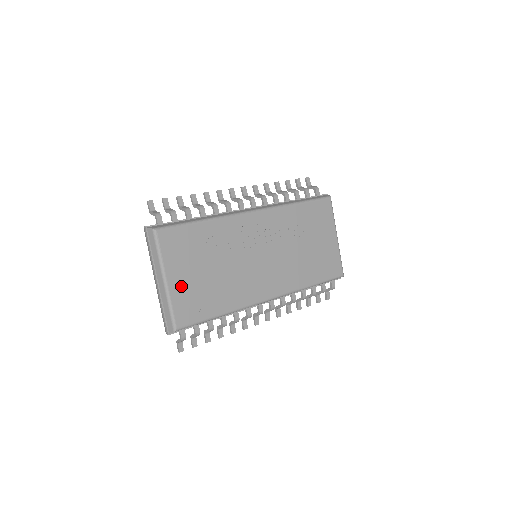
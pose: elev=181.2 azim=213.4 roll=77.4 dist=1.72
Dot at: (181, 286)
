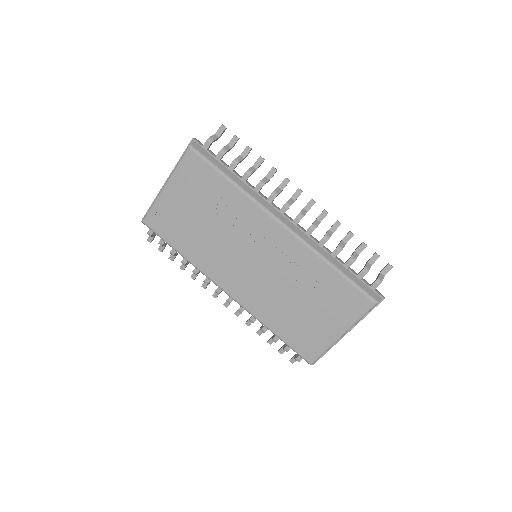
Dot at: (171, 202)
